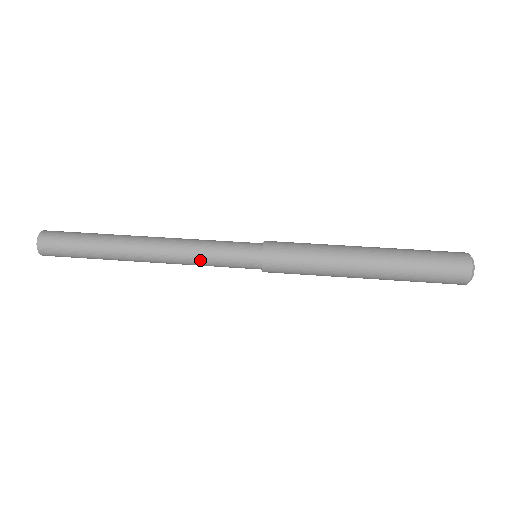
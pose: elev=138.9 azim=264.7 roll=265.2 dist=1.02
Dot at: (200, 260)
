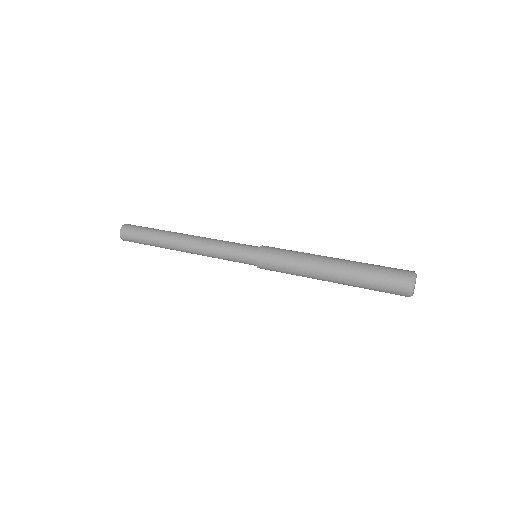
Dot at: (217, 247)
